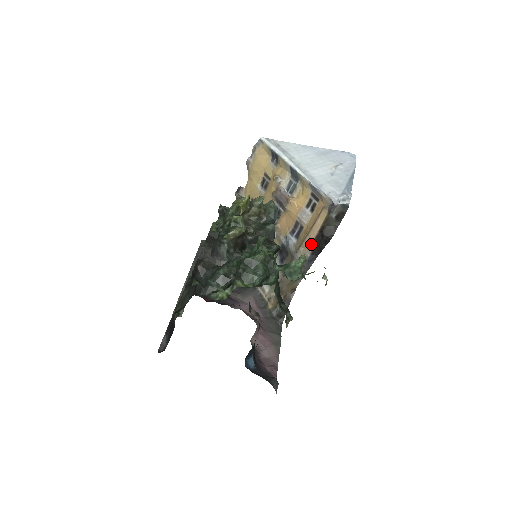
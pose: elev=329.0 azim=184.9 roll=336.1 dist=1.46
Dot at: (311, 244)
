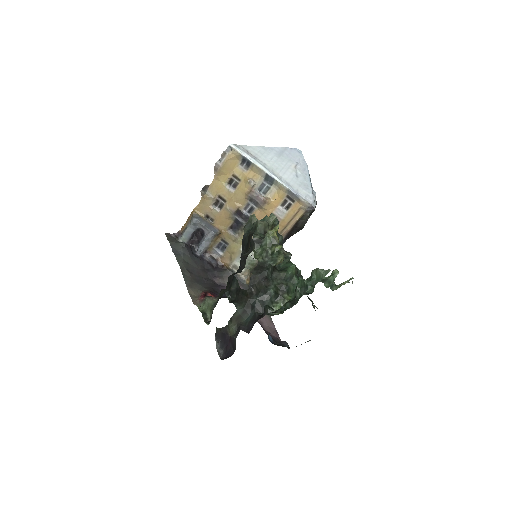
Dot at: (286, 234)
